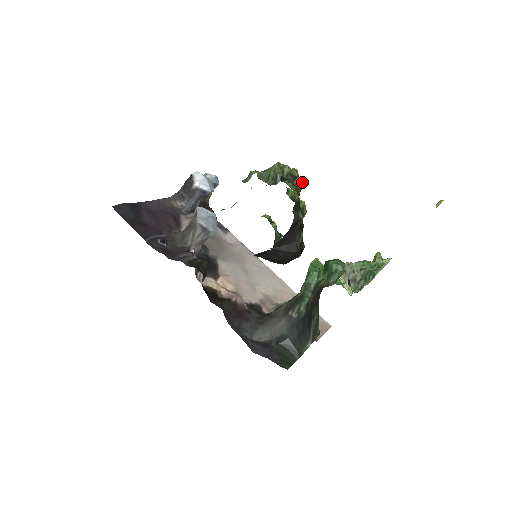
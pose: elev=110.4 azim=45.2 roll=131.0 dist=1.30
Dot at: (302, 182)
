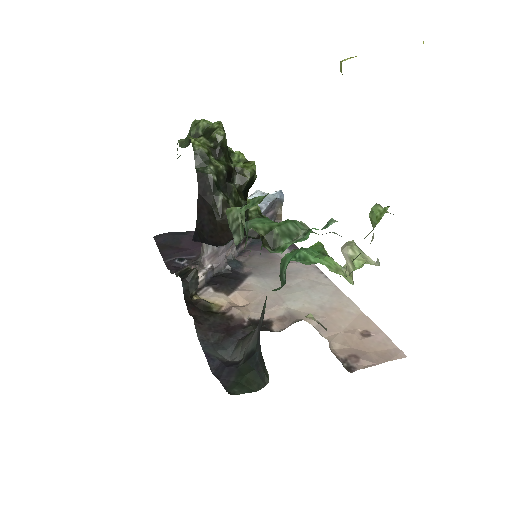
Dot at: (224, 133)
